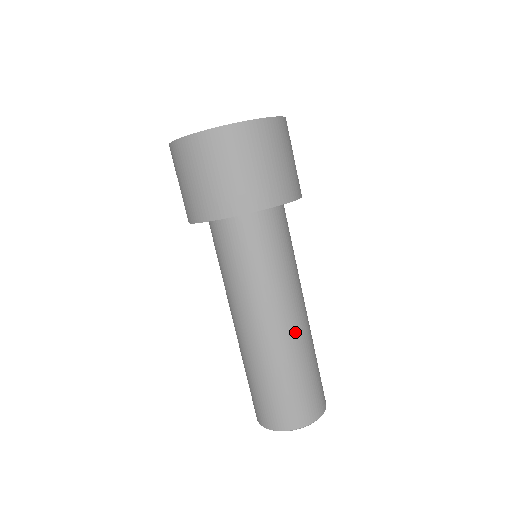
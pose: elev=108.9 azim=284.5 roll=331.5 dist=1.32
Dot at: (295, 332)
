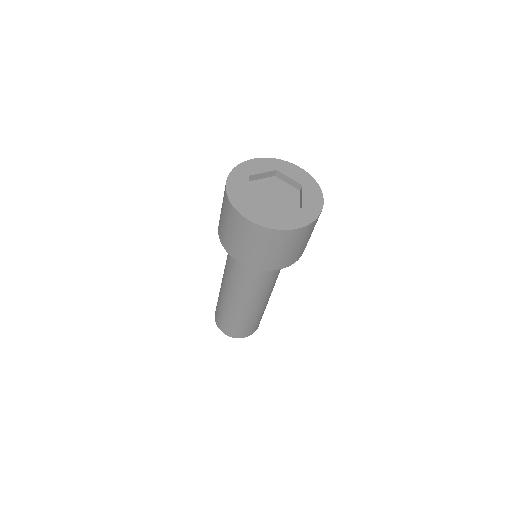
Dot at: (257, 307)
